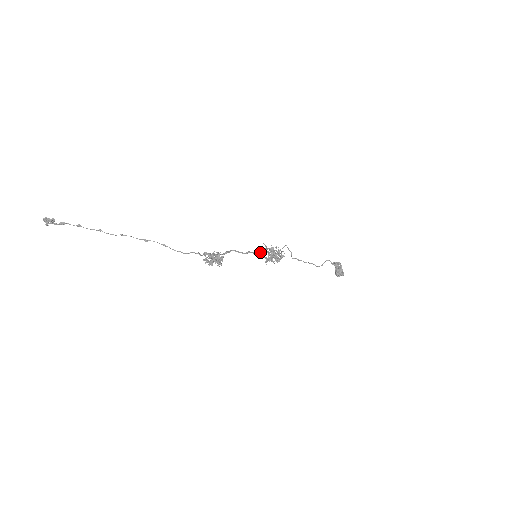
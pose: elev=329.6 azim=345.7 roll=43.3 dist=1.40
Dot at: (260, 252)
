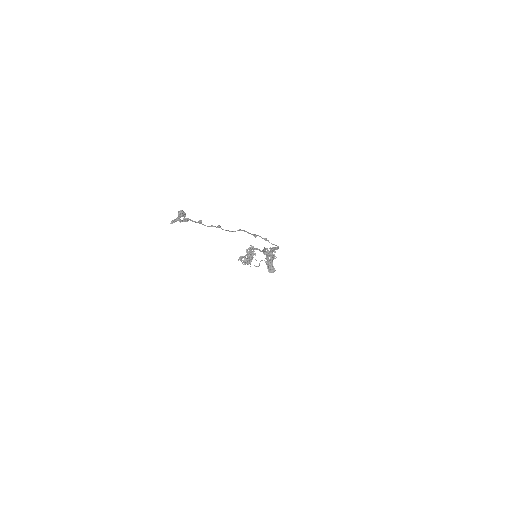
Dot at: (260, 251)
